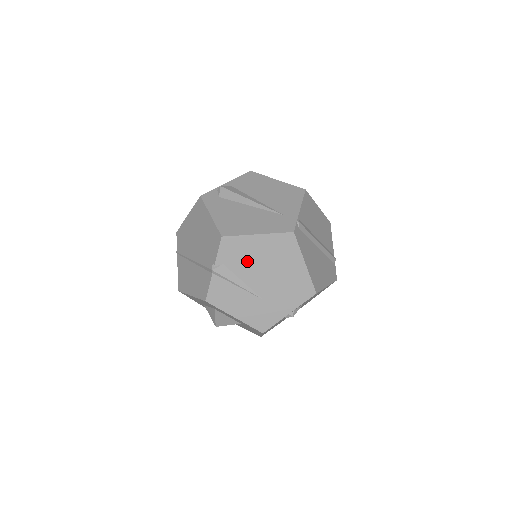
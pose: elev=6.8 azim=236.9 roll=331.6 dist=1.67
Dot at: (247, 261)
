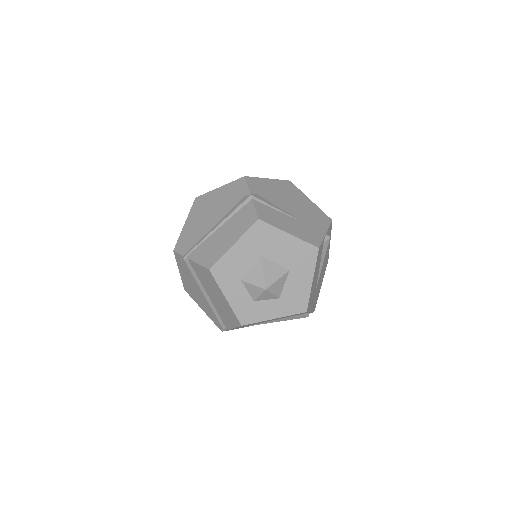
Dot at: (272, 194)
